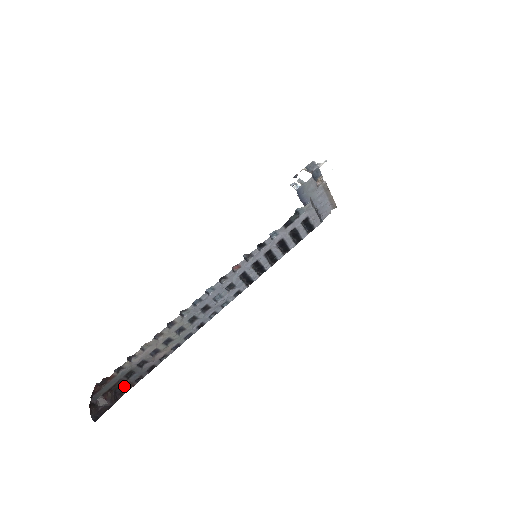
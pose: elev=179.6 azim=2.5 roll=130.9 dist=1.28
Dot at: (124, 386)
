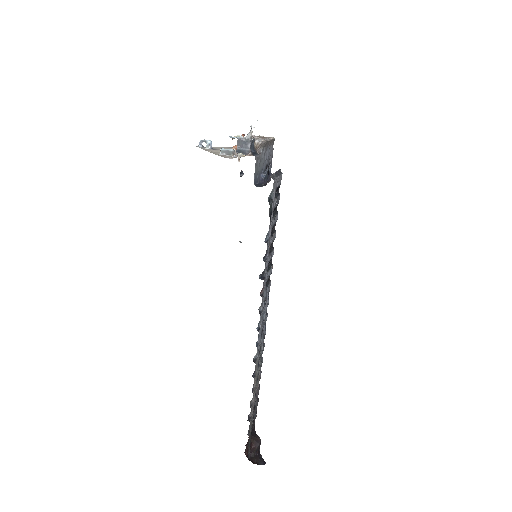
Dot at: (253, 424)
